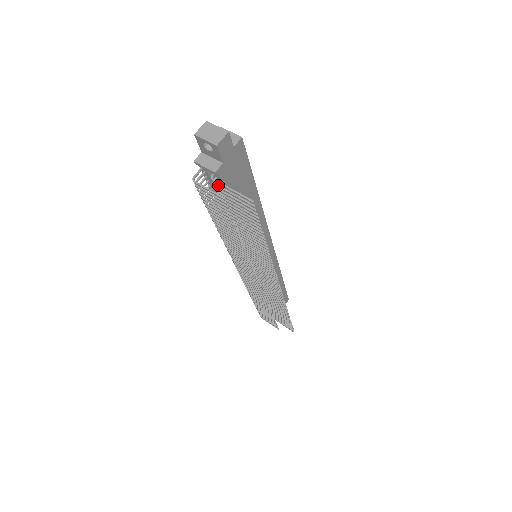
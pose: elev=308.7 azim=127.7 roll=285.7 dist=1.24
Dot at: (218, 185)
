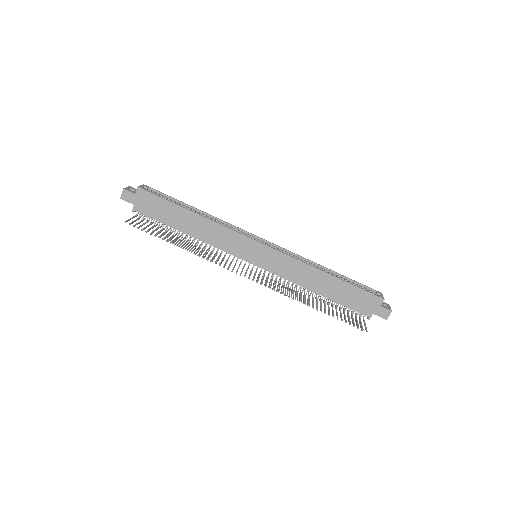
Dot at: (139, 217)
